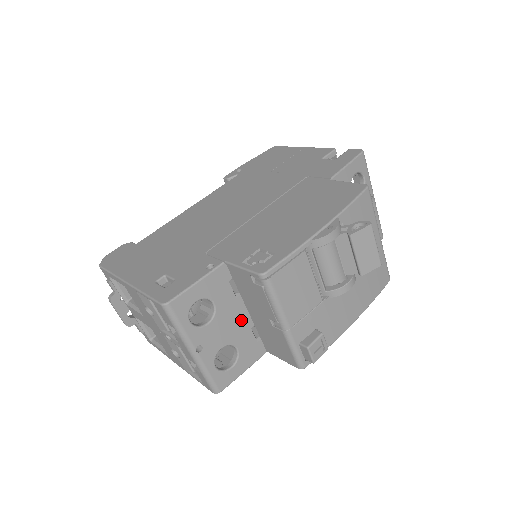
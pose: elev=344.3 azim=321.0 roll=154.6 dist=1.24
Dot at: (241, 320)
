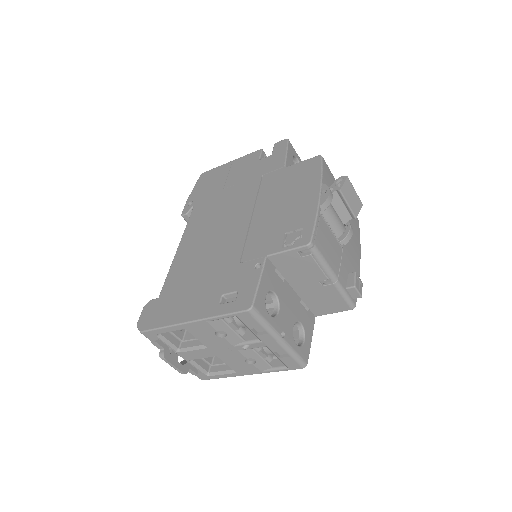
Dot at: (293, 299)
